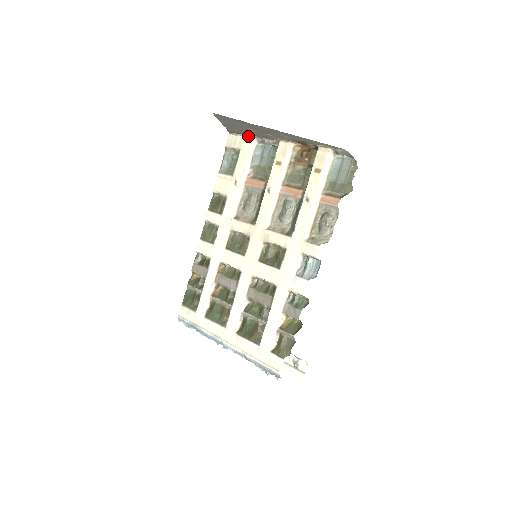
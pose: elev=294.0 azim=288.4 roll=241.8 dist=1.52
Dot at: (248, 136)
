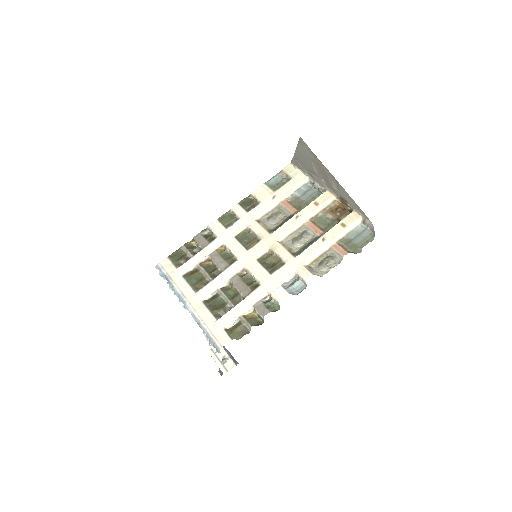
Dot at: (304, 173)
